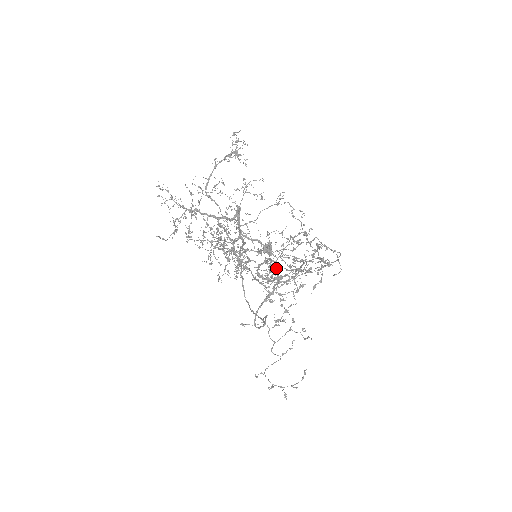
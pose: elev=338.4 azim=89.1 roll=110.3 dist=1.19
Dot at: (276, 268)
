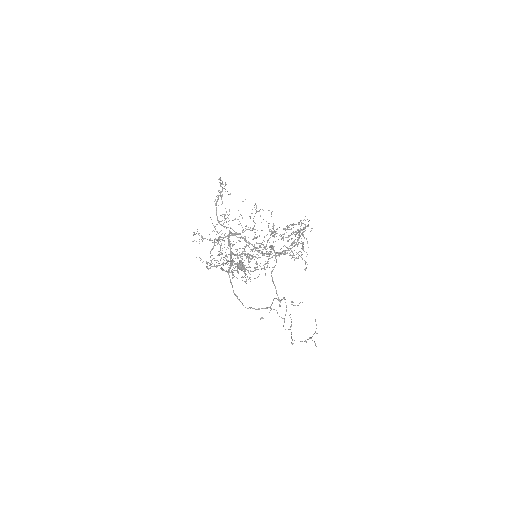
Dot at: occluded
